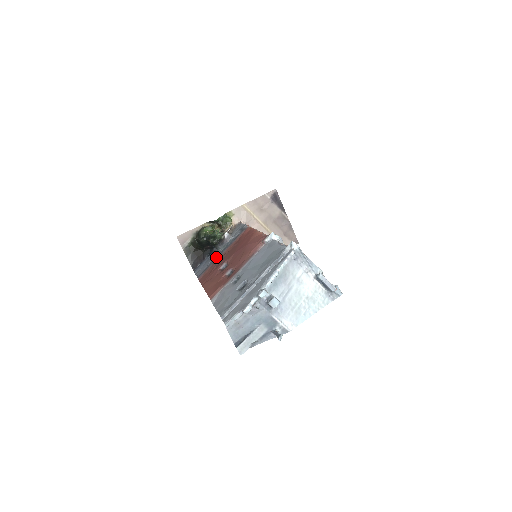
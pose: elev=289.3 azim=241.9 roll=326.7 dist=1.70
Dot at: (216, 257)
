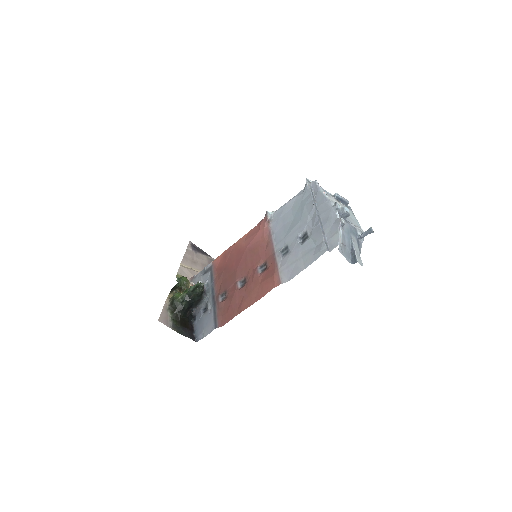
Dot at: (213, 302)
